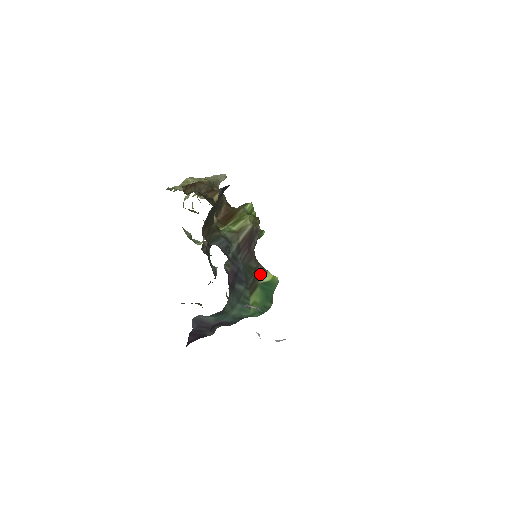
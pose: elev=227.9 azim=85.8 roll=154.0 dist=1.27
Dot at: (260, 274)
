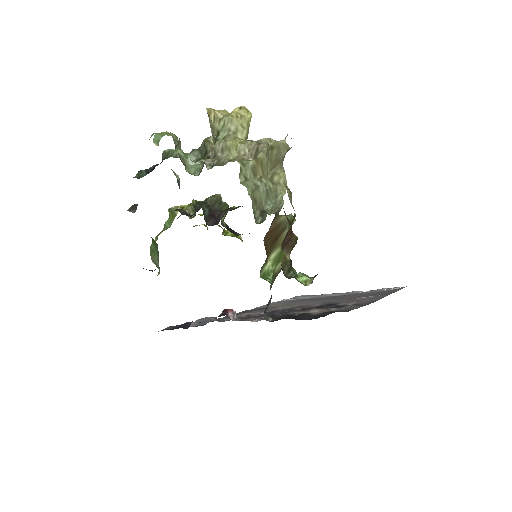
Dot at: occluded
